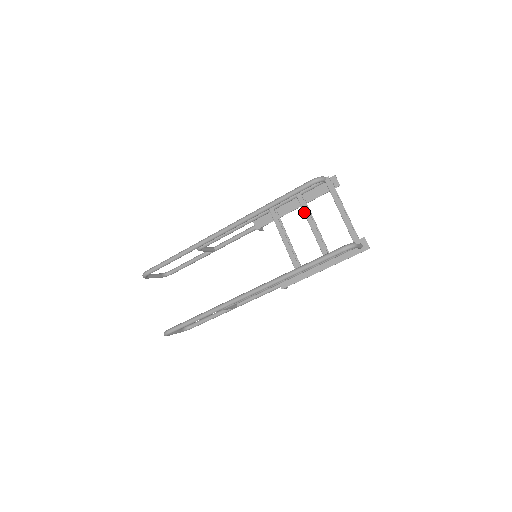
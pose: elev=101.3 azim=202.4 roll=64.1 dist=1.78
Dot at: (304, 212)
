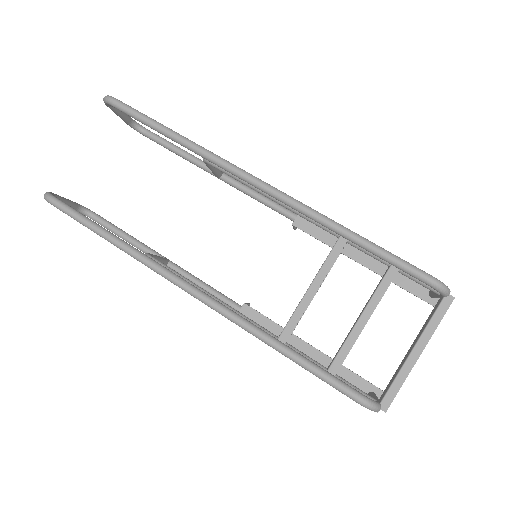
Dot at: (374, 294)
